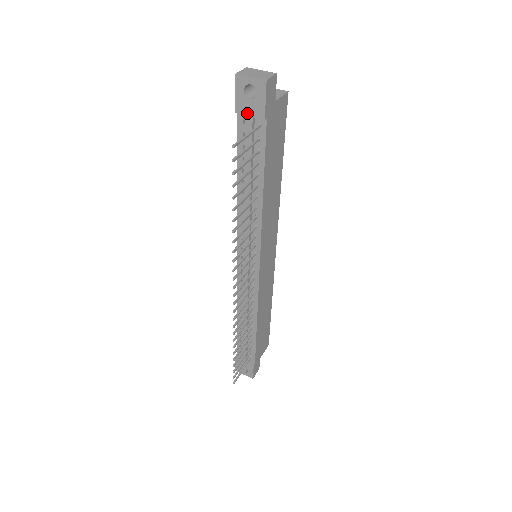
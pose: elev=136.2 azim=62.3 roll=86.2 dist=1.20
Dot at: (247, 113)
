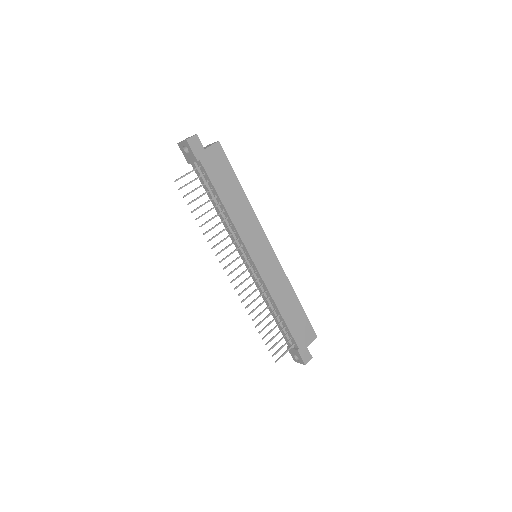
Dot at: (191, 162)
